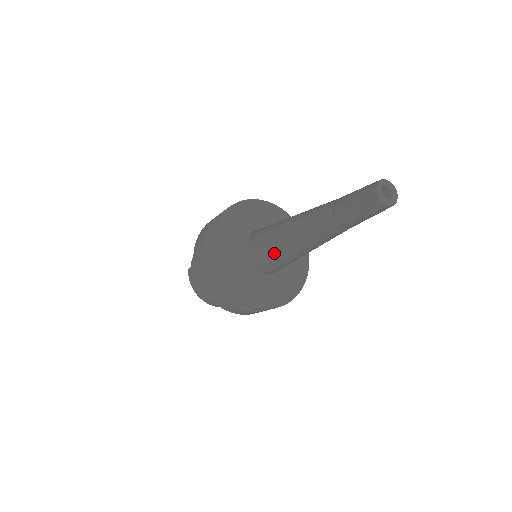
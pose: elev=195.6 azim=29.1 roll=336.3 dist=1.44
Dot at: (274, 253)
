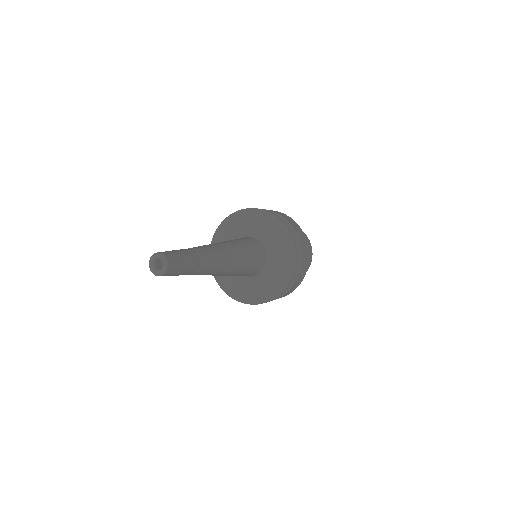
Dot at: occluded
